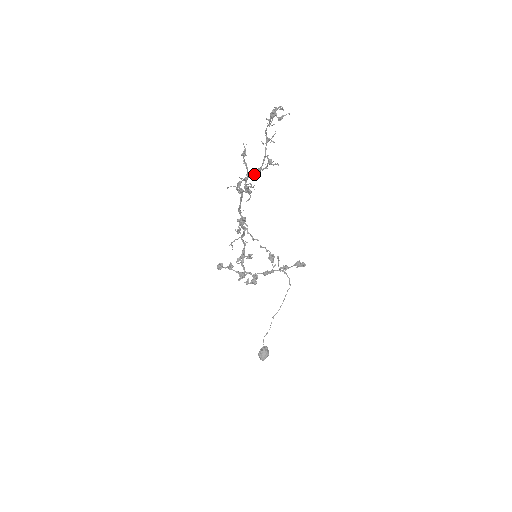
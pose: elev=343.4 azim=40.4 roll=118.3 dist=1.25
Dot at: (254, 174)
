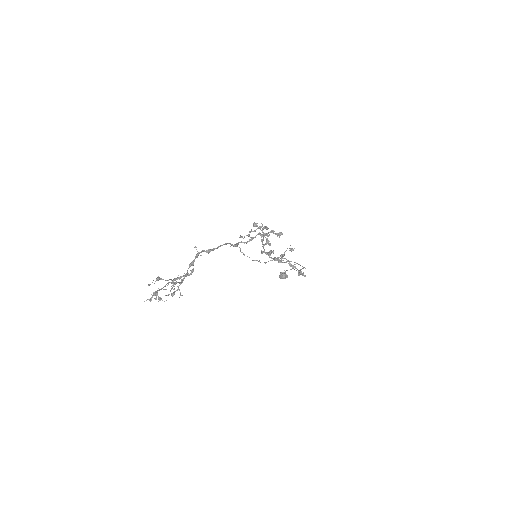
Dot at: (185, 275)
